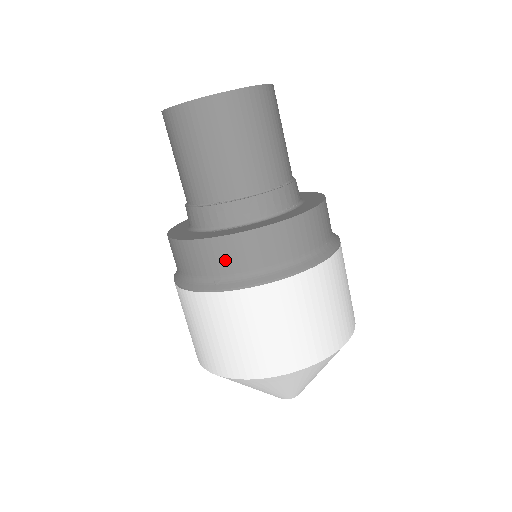
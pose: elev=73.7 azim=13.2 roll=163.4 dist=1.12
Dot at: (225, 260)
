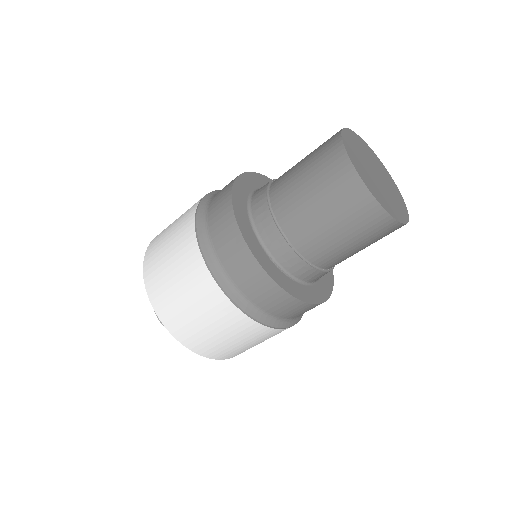
Dot at: (258, 291)
